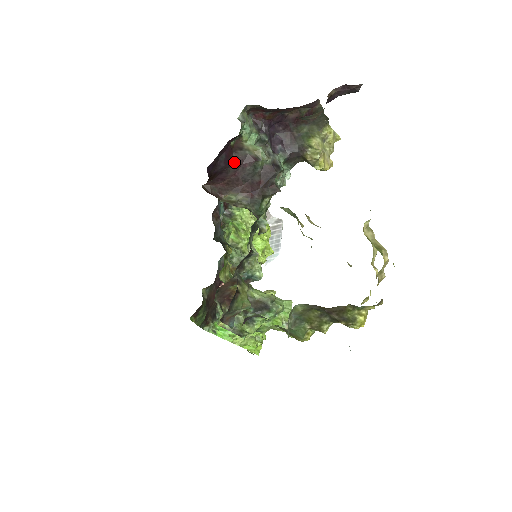
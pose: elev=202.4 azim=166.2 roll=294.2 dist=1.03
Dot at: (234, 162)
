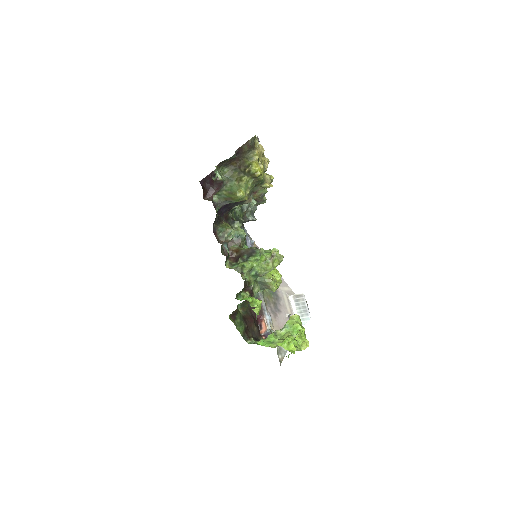
Dot at: (215, 184)
